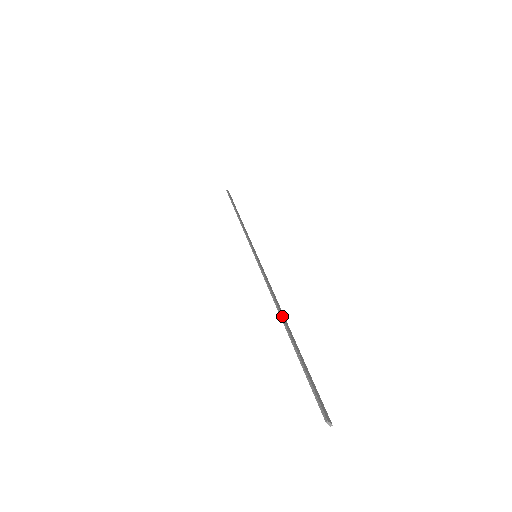
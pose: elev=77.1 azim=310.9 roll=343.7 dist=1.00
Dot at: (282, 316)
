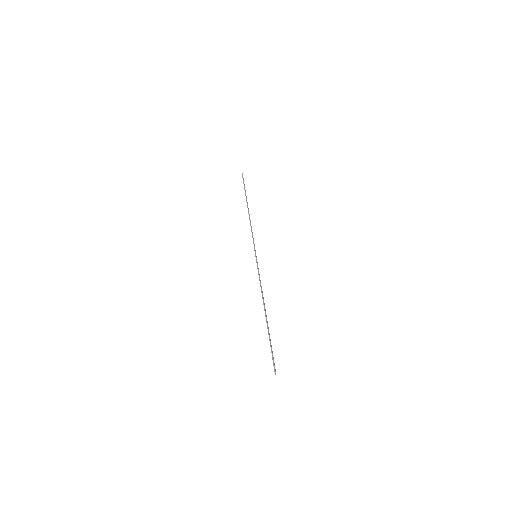
Dot at: (265, 310)
